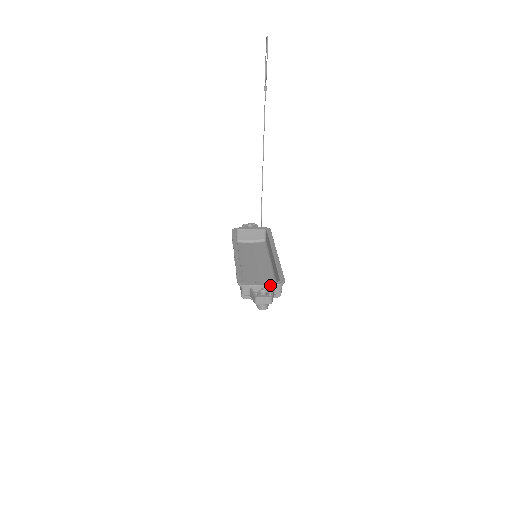
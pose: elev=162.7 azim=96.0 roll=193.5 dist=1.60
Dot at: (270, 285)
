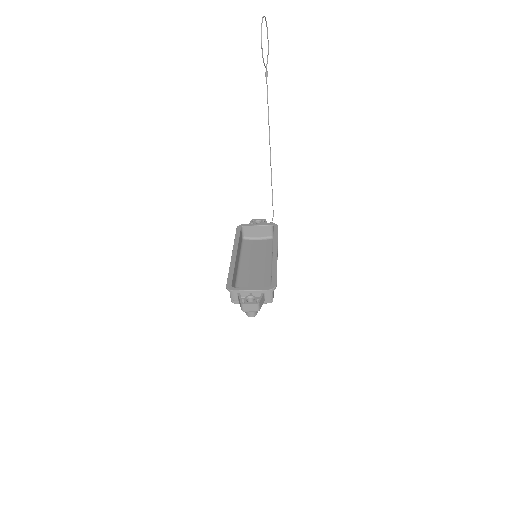
Dot at: (259, 290)
